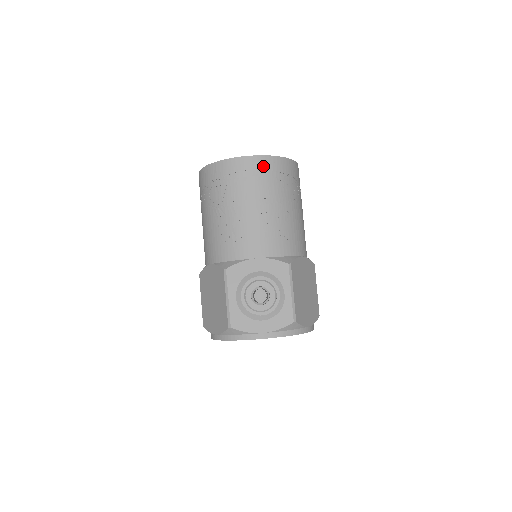
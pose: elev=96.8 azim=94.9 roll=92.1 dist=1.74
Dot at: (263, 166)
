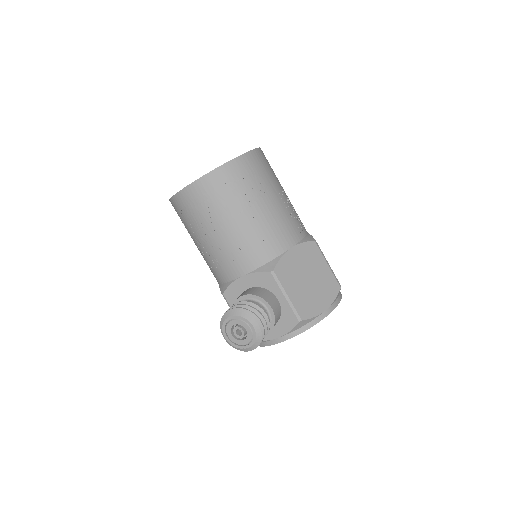
Dot at: (206, 188)
